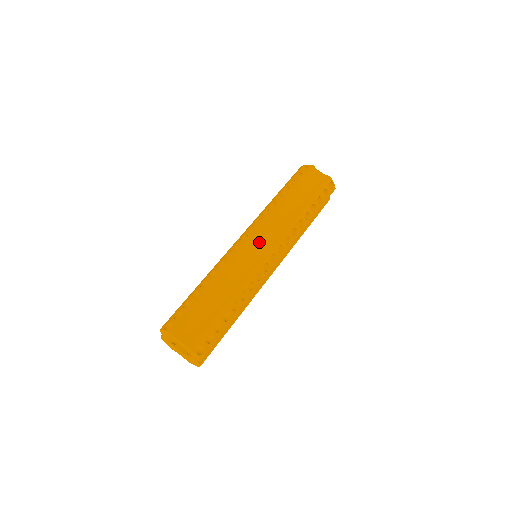
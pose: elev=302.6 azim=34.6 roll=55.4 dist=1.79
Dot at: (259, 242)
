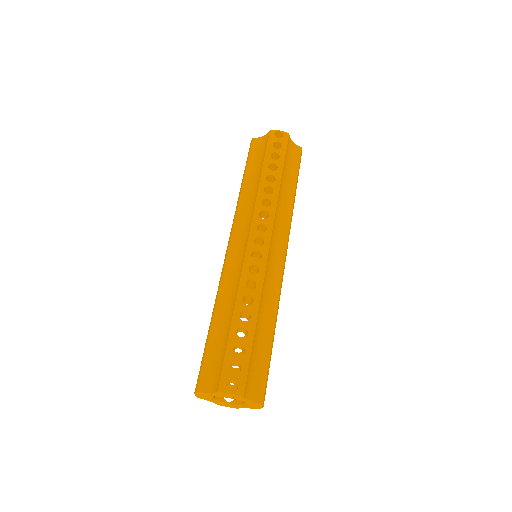
Dot at: (238, 241)
